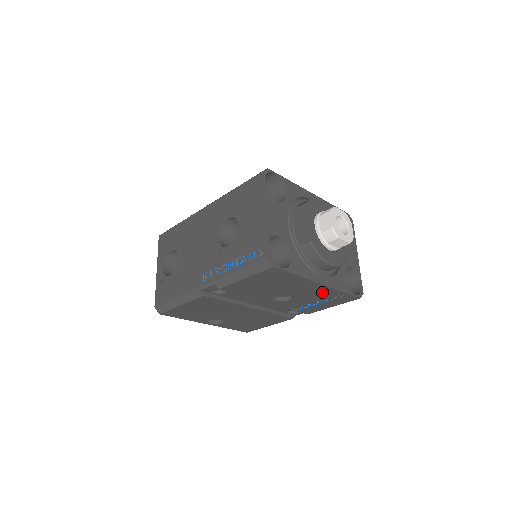
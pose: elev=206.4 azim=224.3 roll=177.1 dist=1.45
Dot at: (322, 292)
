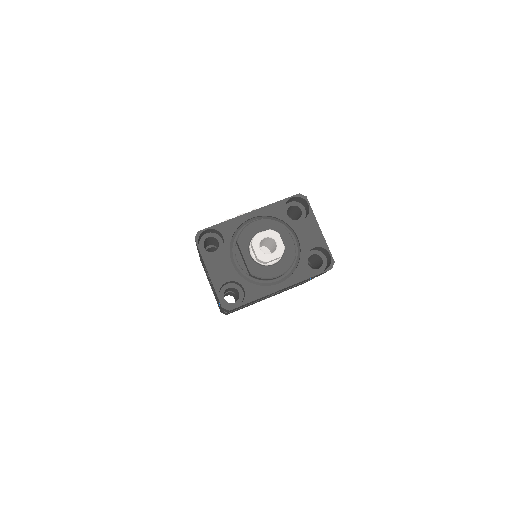
Dot at: occluded
